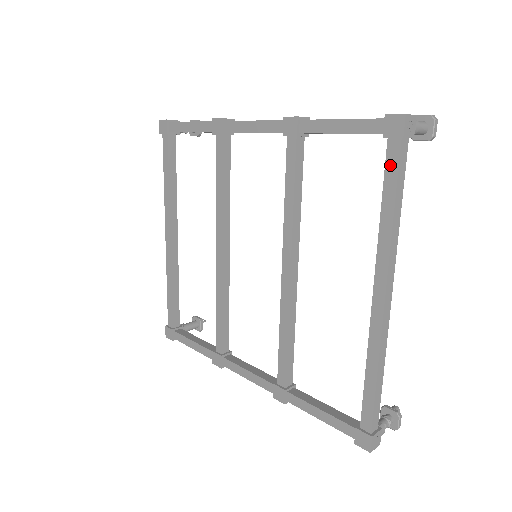
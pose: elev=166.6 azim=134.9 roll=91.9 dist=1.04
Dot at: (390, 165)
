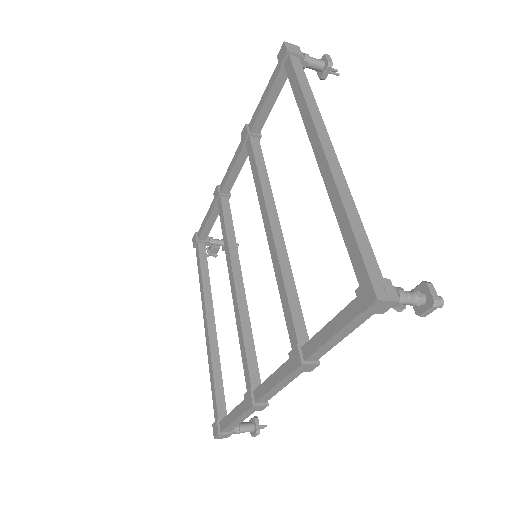
Dot at: (290, 73)
